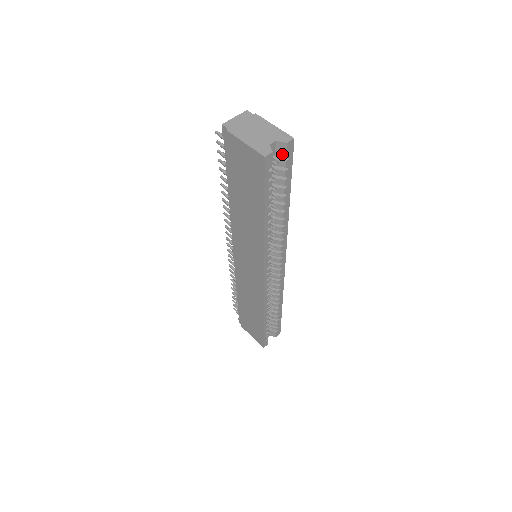
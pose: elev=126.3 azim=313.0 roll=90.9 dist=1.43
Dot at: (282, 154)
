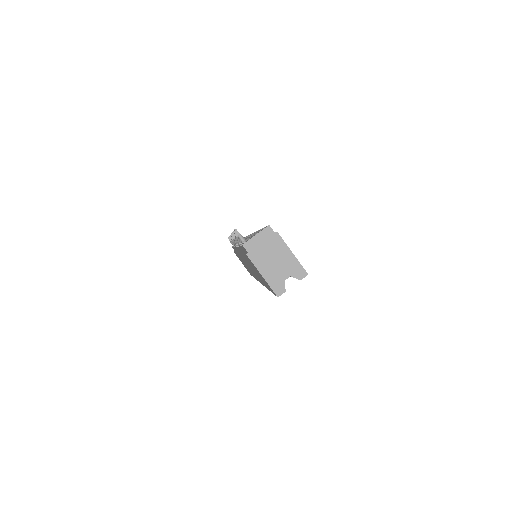
Dot at: occluded
